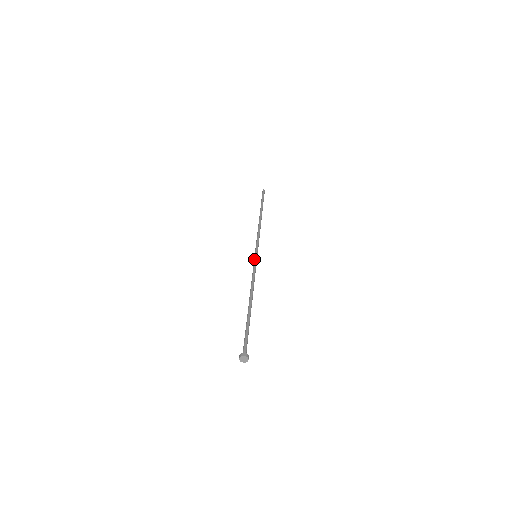
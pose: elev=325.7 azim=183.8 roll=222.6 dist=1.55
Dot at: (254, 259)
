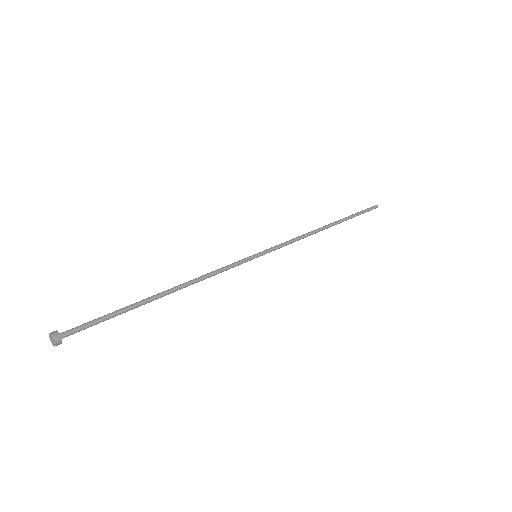
Dot at: (248, 257)
